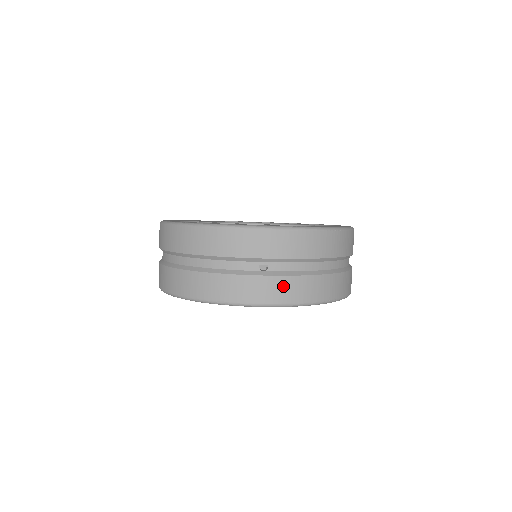
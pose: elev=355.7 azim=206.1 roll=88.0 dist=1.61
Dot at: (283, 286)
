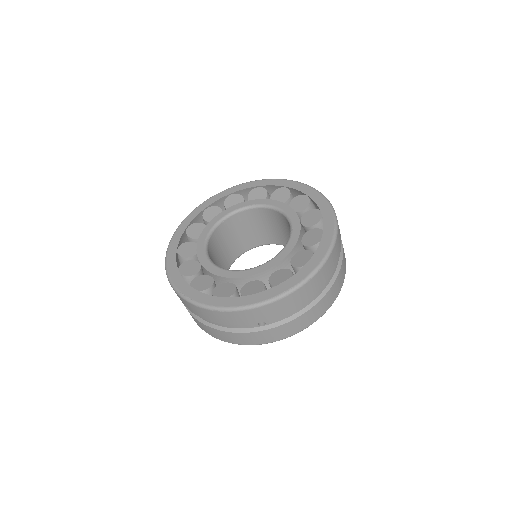
Dot at: (282, 330)
